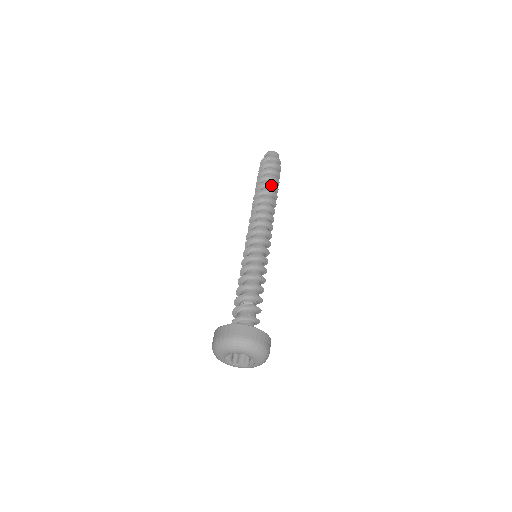
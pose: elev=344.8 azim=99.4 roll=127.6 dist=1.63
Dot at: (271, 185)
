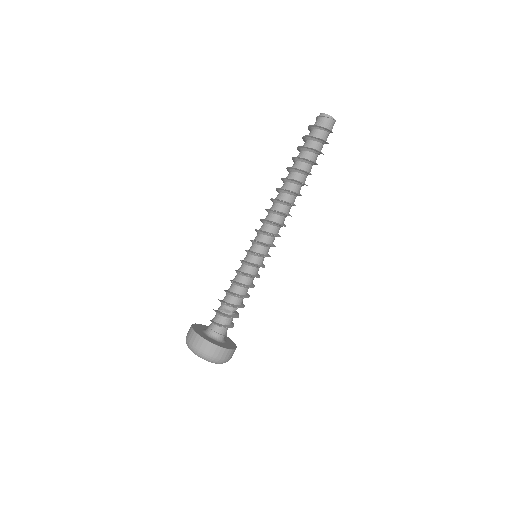
Dot at: (304, 172)
